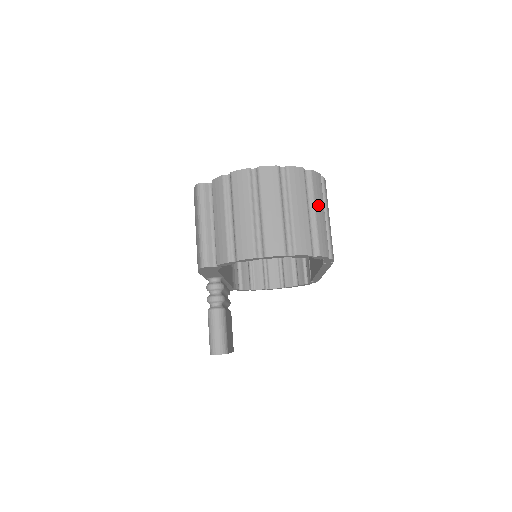
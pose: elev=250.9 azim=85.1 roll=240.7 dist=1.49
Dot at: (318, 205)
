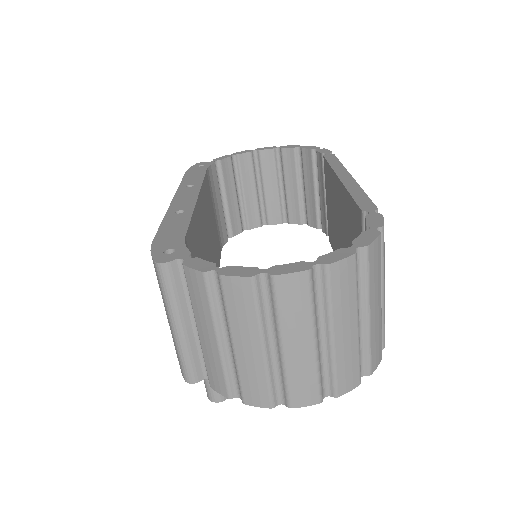
Dot at: (374, 298)
